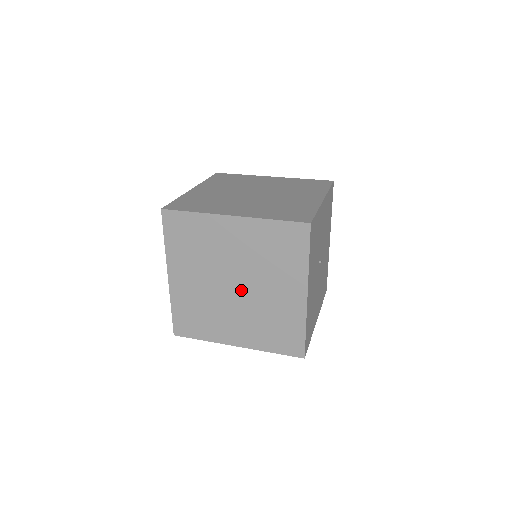
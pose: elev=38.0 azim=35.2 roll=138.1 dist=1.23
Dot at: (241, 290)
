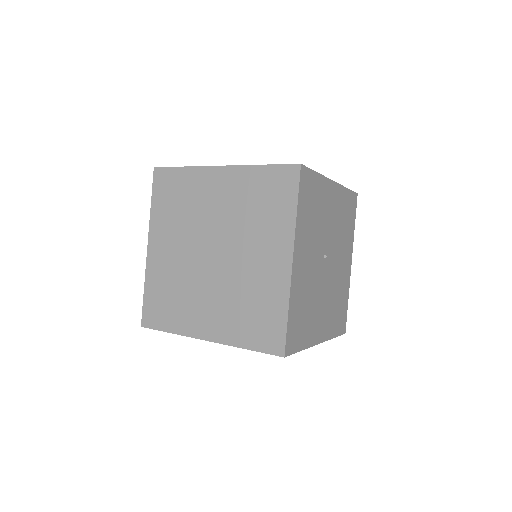
Dot at: (219, 259)
